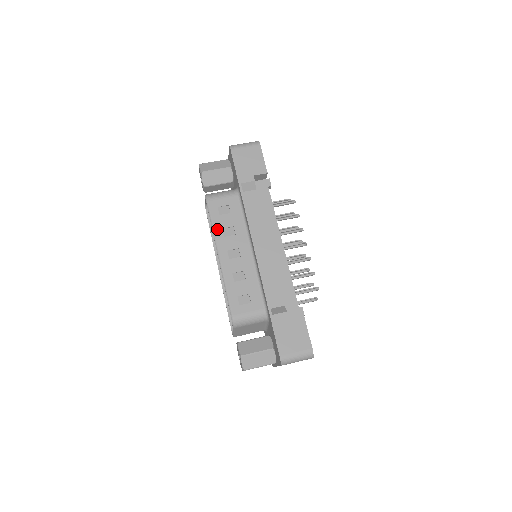
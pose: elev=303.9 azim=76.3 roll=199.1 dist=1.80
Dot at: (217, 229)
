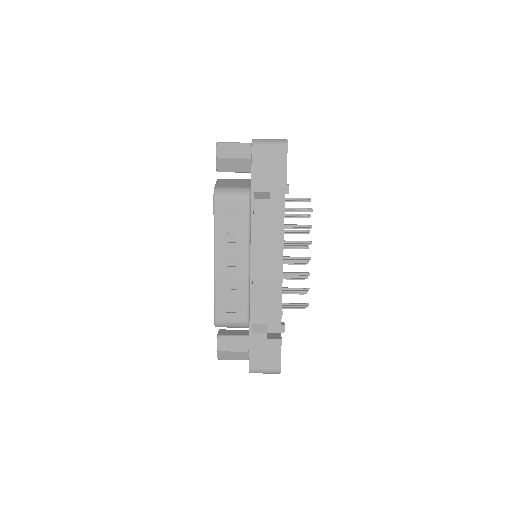
Dot at: (219, 233)
